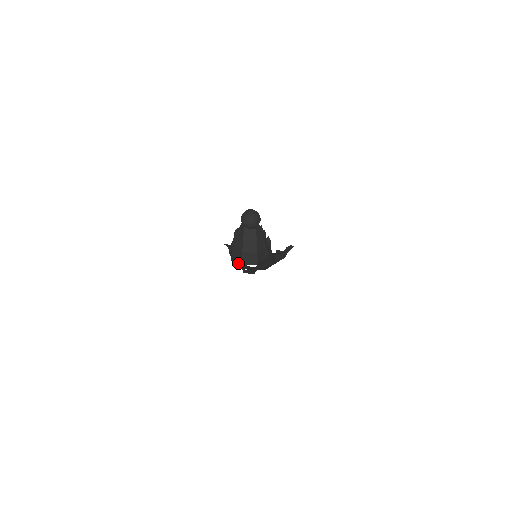
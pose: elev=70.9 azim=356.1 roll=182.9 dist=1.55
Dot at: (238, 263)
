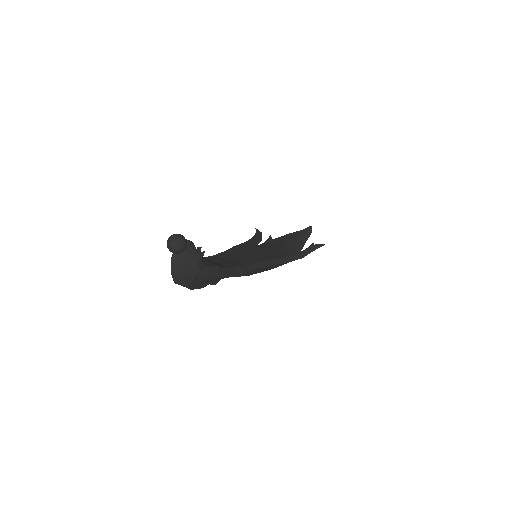
Dot at: occluded
